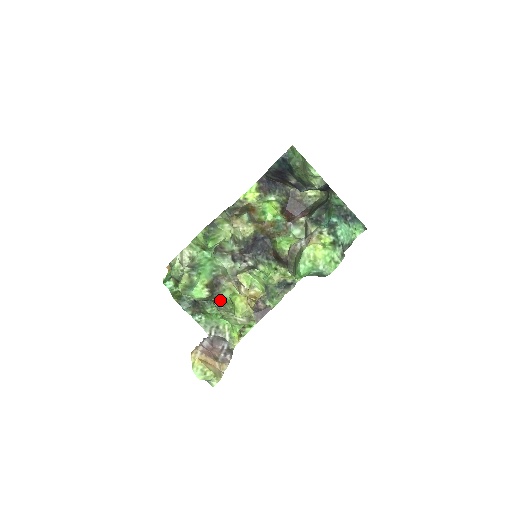
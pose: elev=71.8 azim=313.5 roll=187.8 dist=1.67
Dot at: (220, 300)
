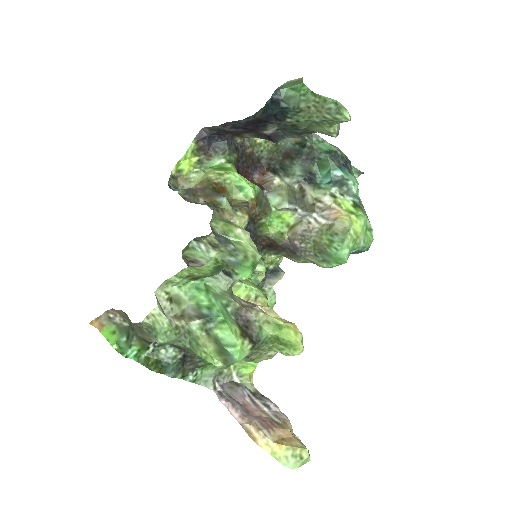
Dot at: (256, 344)
